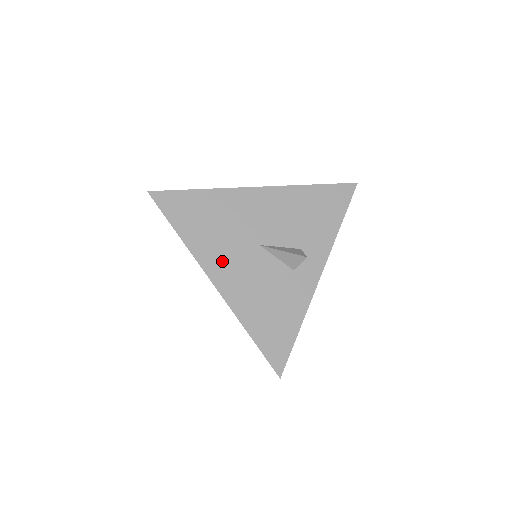
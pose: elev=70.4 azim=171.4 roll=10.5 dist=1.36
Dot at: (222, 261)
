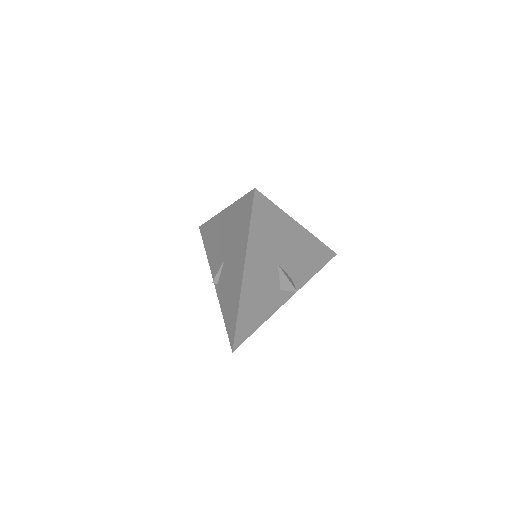
Dot at: (256, 263)
